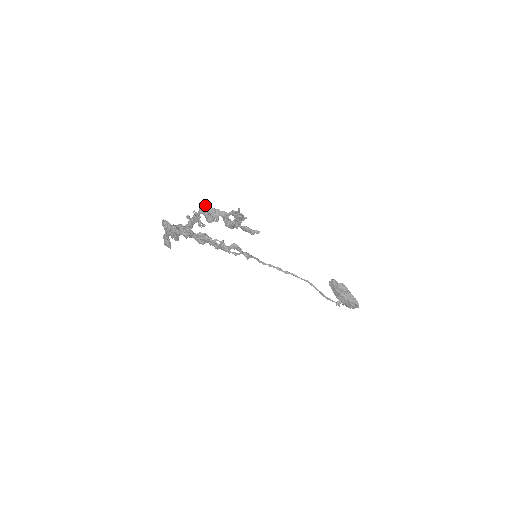
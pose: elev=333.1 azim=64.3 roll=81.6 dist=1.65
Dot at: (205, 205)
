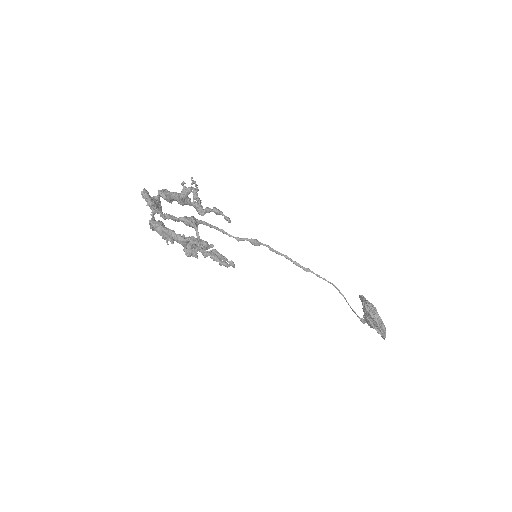
Dot at: (156, 221)
